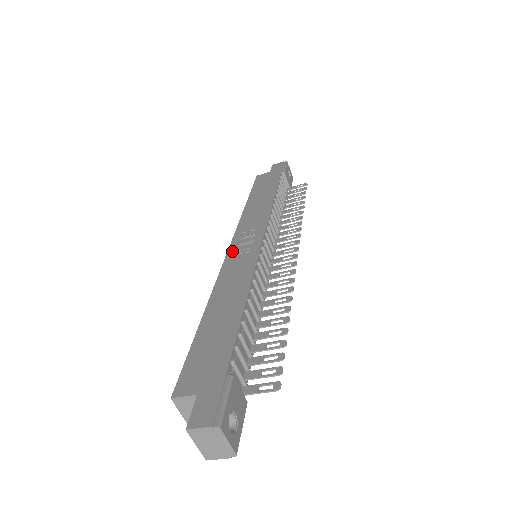
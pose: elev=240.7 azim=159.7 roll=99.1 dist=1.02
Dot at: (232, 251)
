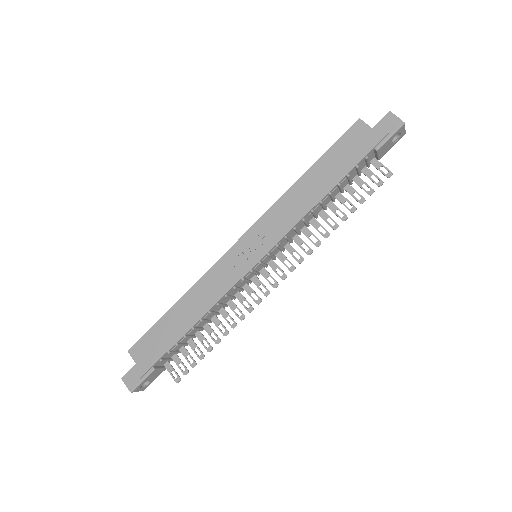
Dot at: (235, 249)
